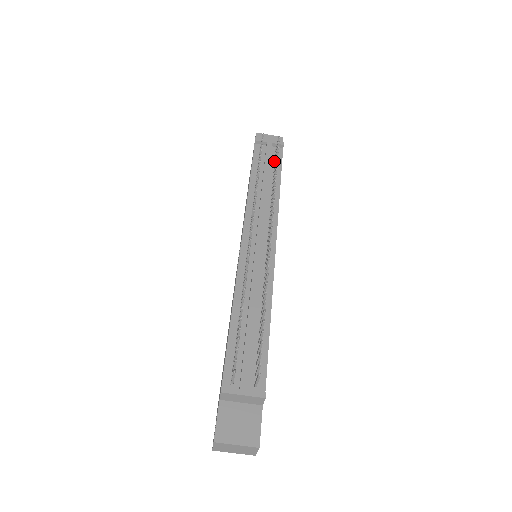
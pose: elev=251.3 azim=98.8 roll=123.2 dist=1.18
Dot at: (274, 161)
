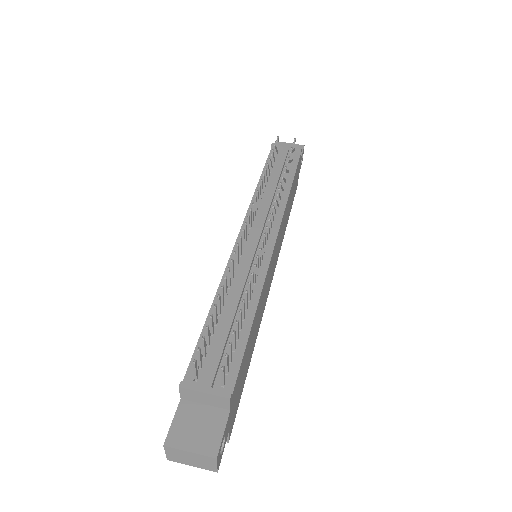
Dot at: occluded
